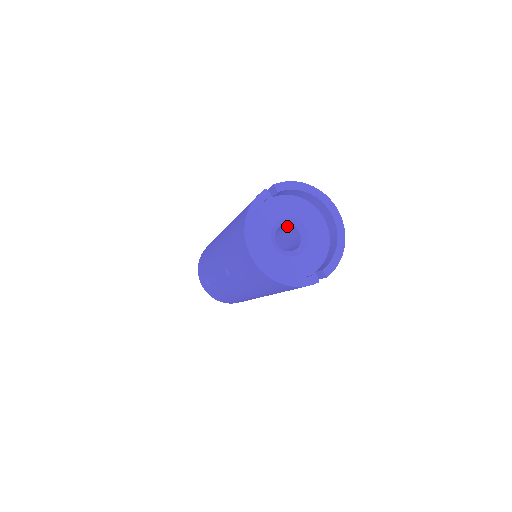
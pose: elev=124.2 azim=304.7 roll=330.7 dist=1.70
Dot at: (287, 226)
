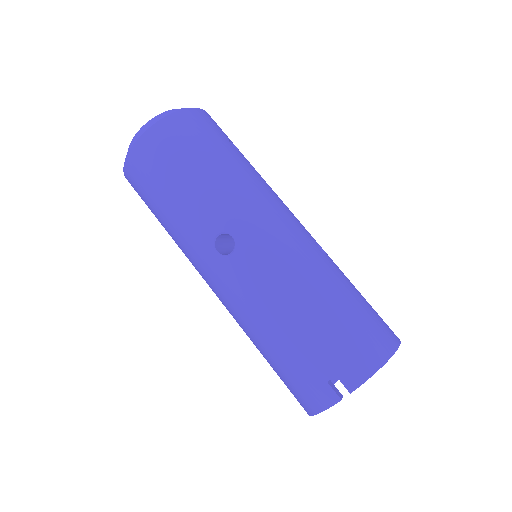
Dot at: occluded
